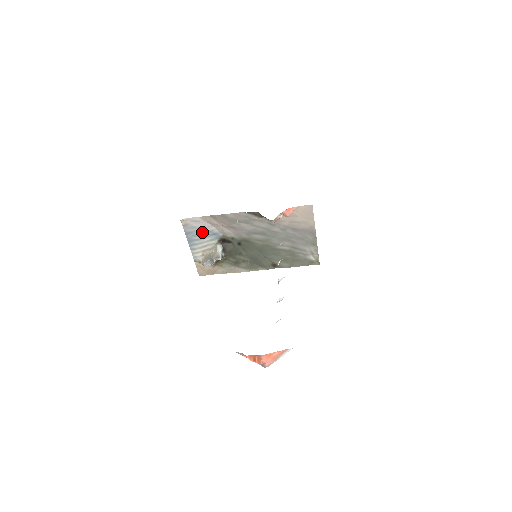
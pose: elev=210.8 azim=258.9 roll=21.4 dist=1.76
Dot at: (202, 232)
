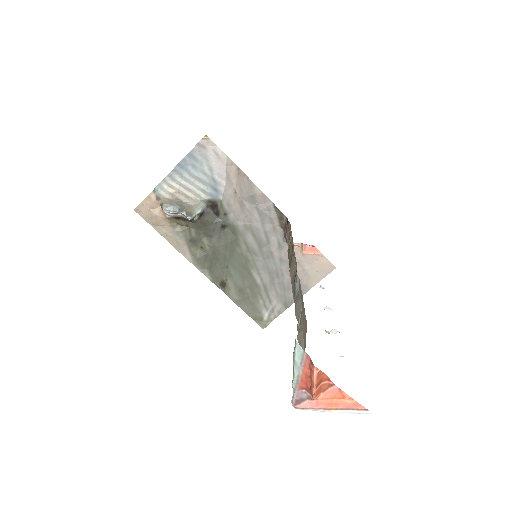
Dot at: (207, 173)
